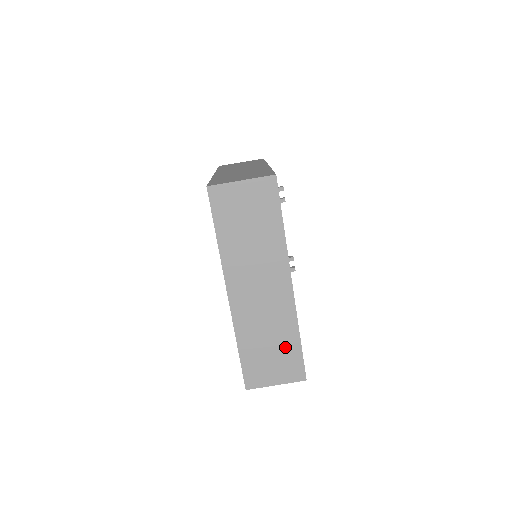
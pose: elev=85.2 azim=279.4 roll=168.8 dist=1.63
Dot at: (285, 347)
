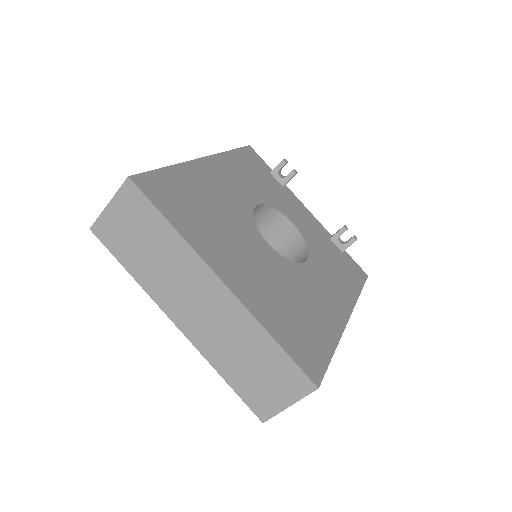
Dot at: (267, 357)
